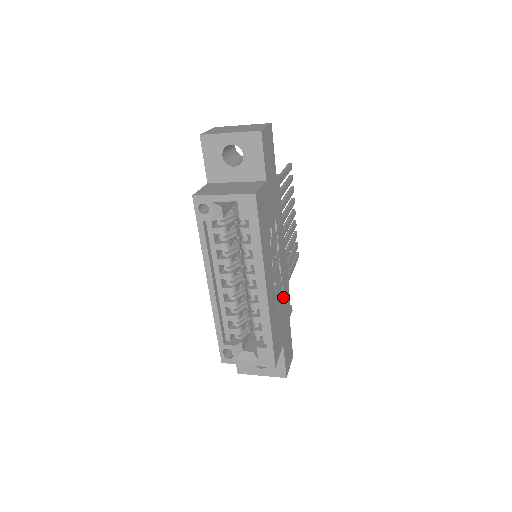
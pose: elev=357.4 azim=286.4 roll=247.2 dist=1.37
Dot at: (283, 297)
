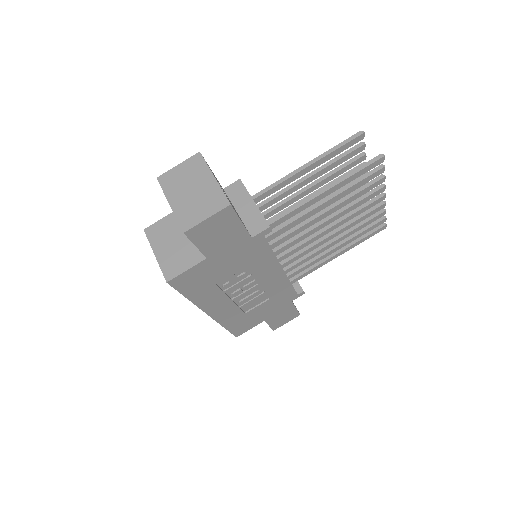
Dot at: (269, 298)
